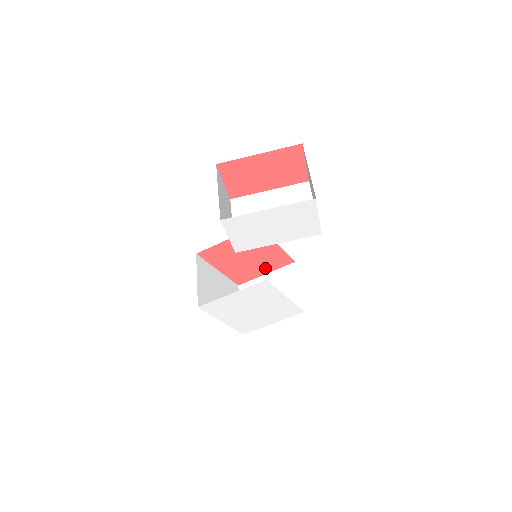
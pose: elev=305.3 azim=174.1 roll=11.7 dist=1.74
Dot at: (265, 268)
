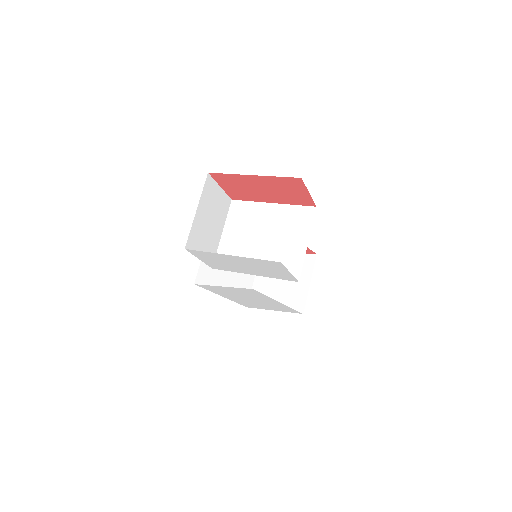
Dot at: occluded
